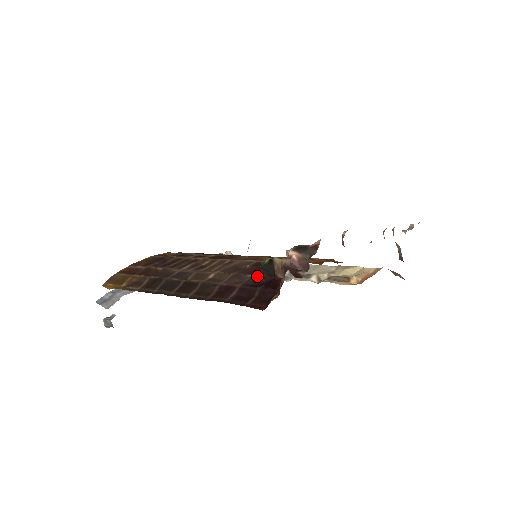
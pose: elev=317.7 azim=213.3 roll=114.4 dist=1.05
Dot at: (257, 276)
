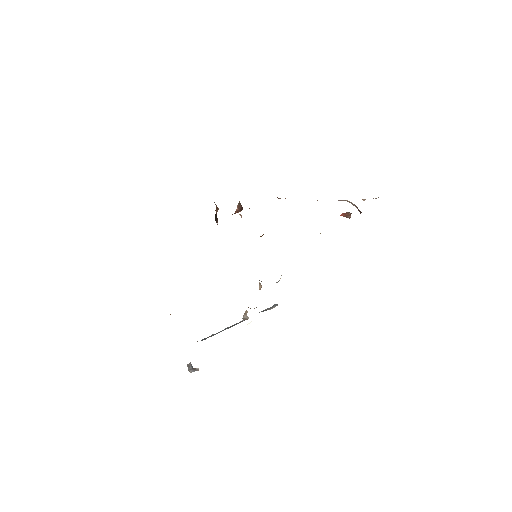
Dot at: occluded
